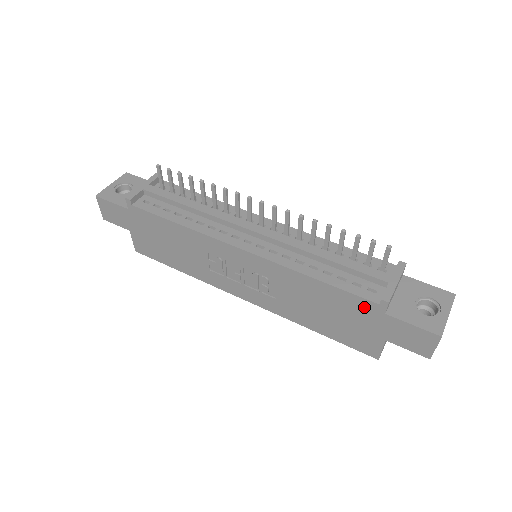
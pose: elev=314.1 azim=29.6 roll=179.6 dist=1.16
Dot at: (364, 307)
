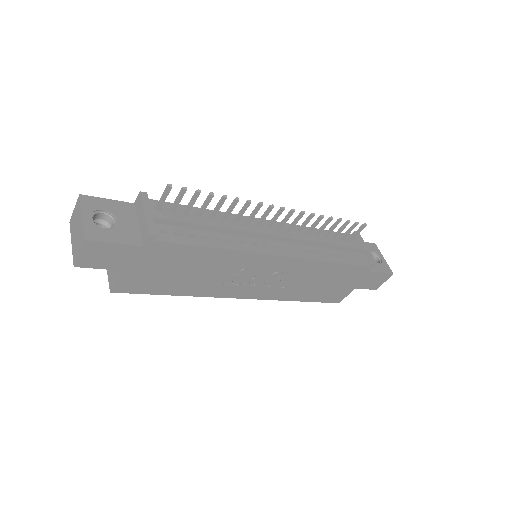
Dot at: (357, 271)
